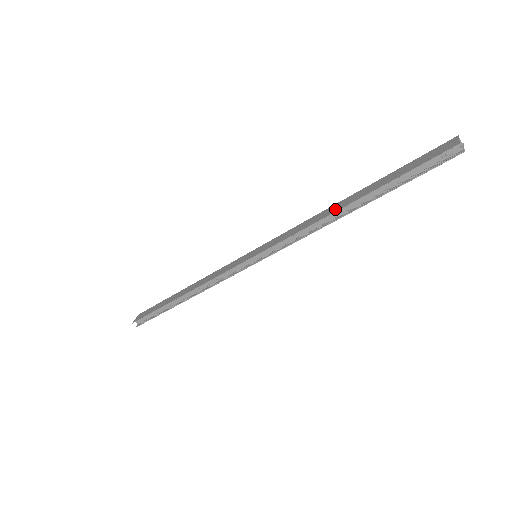
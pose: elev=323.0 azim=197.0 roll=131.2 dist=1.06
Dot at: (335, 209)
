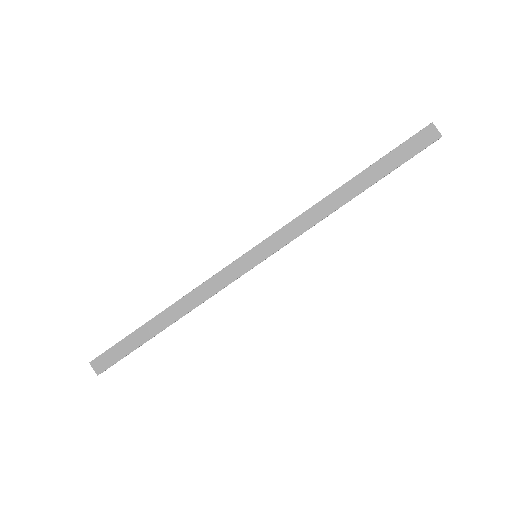
Dot at: (342, 200)
